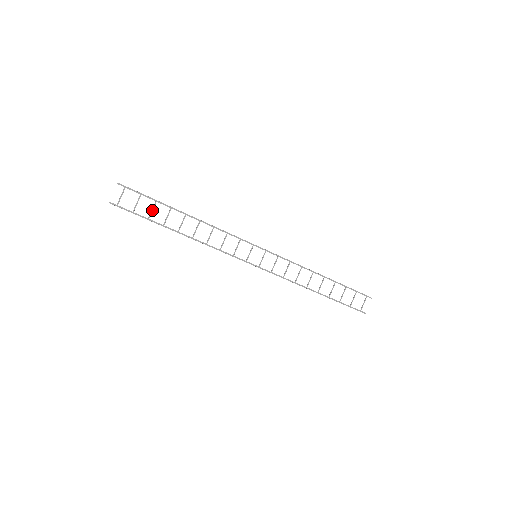
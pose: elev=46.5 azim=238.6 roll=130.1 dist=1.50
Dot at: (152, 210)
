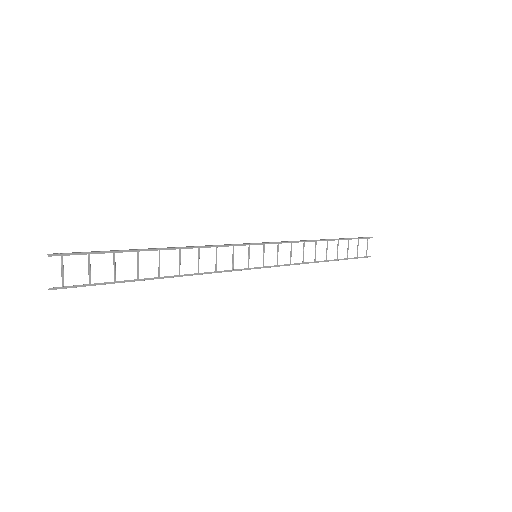
Dot at: (114, 267)
